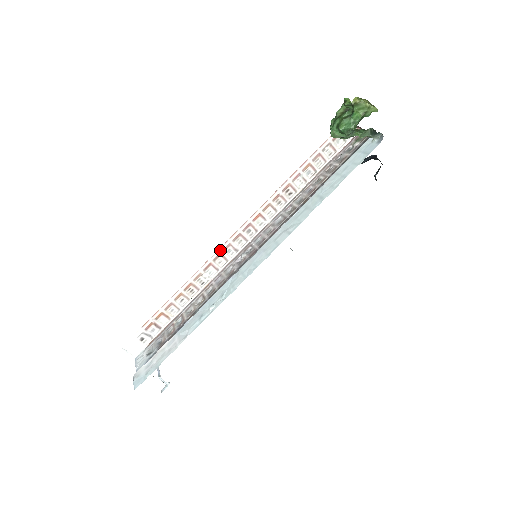
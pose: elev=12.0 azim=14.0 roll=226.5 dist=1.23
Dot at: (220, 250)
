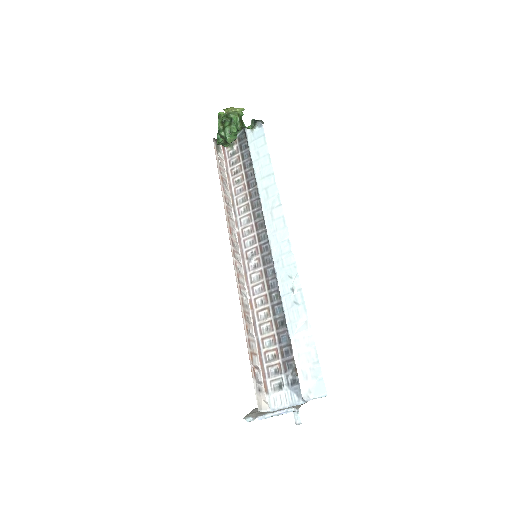
Dot at: (235, 271)
